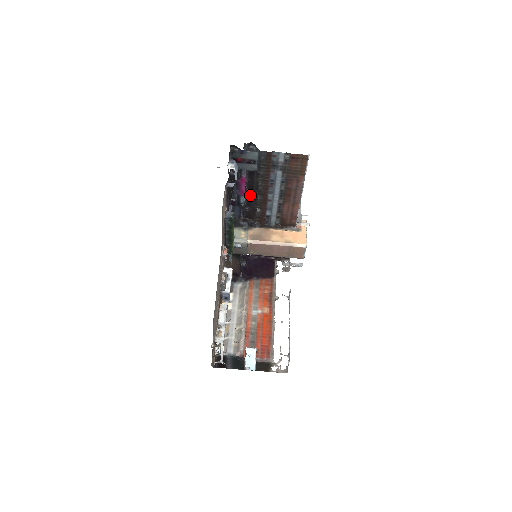
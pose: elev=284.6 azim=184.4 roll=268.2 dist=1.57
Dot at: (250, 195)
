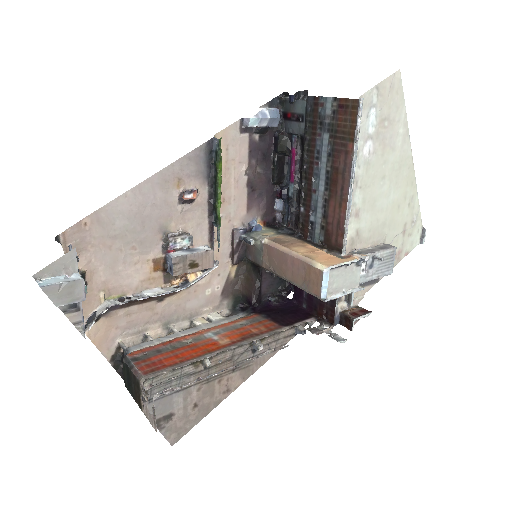
Dot at: (300, 184)
